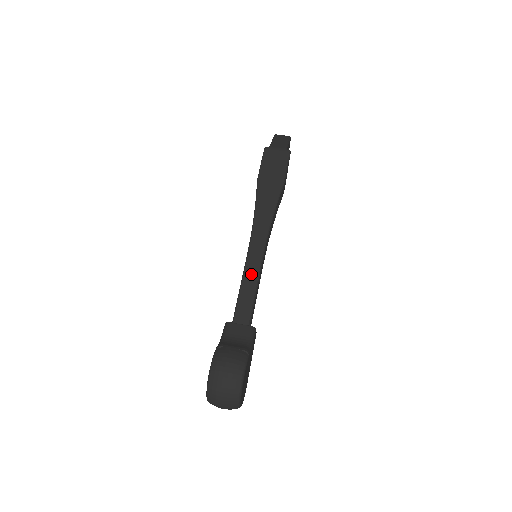
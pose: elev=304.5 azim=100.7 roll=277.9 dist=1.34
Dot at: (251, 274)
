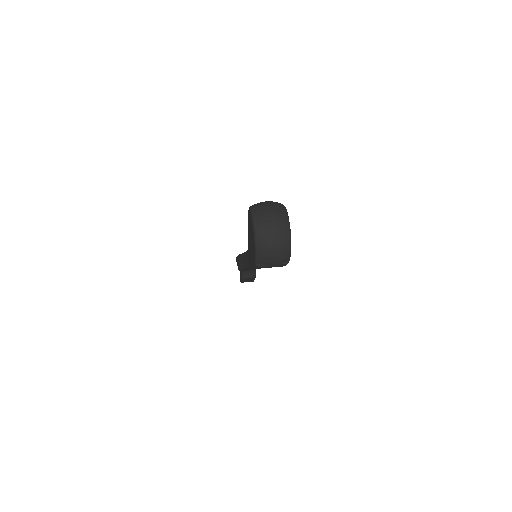
Dot at: occluded
